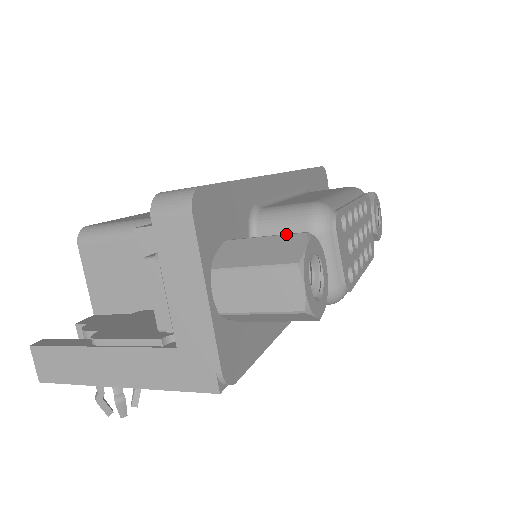
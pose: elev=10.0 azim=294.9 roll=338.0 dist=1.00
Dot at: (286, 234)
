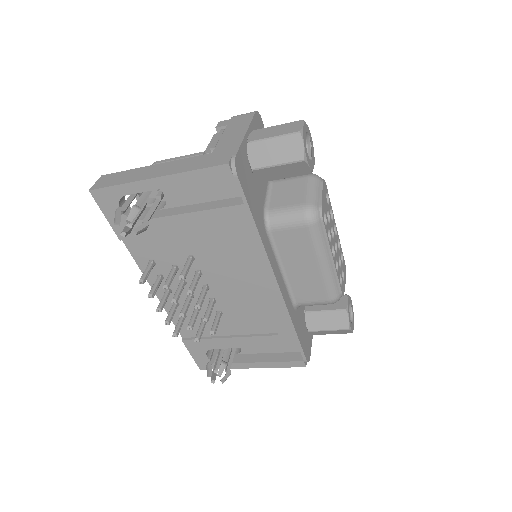
Dot at: occluded
